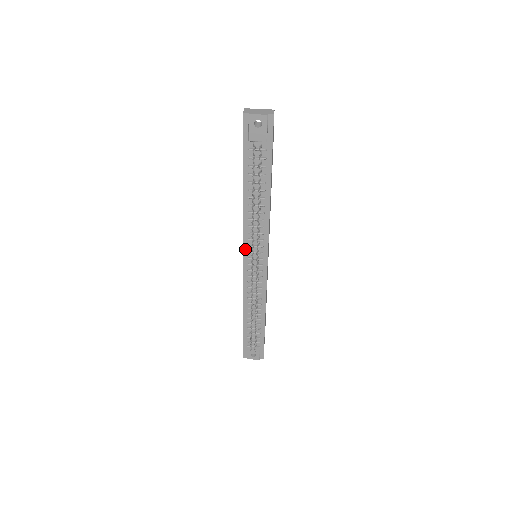
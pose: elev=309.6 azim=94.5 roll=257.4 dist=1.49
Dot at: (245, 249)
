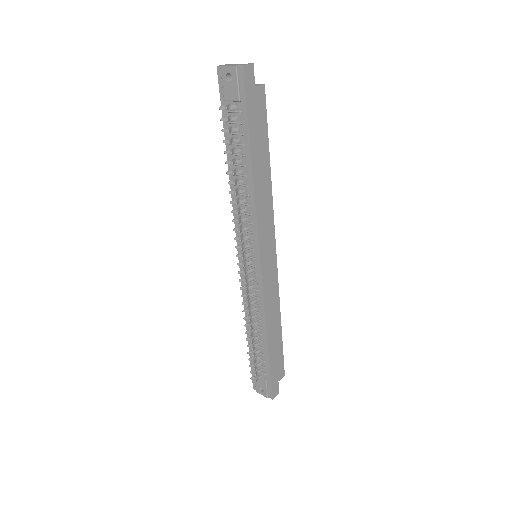
Dot at: (238, 242)
